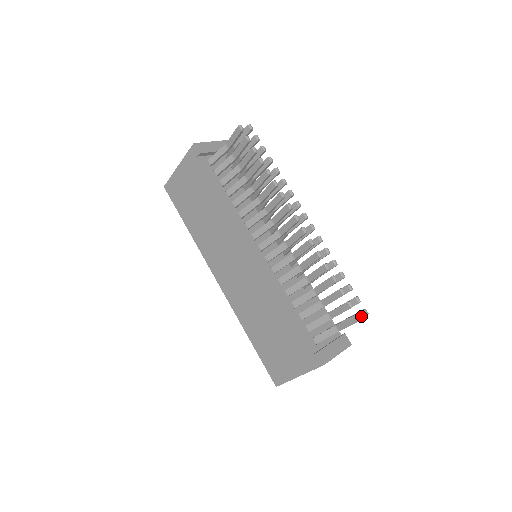
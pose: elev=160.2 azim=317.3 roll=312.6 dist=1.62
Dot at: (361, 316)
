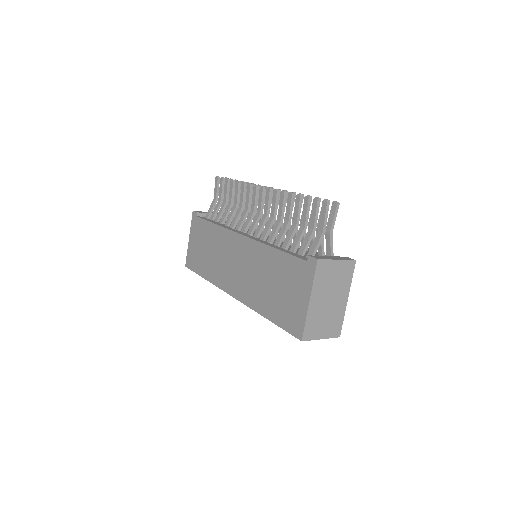
Dot at: (334, 208)
